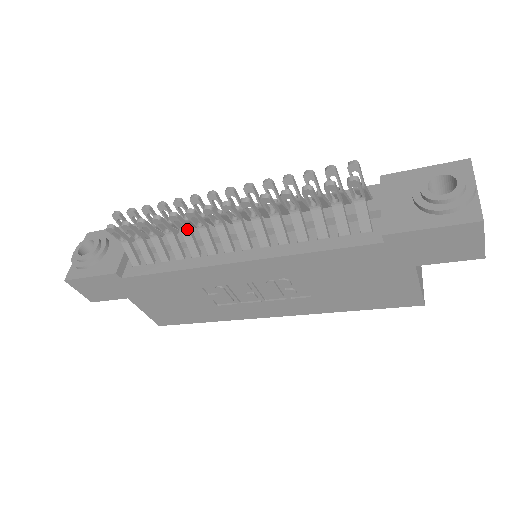
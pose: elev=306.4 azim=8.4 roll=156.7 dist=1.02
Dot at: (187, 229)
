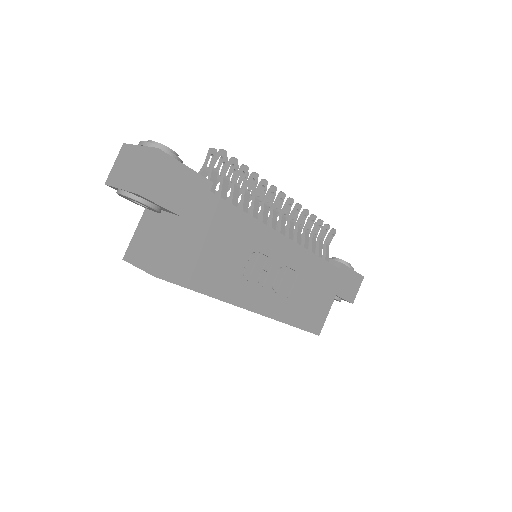
Dot at: (259, 198)
